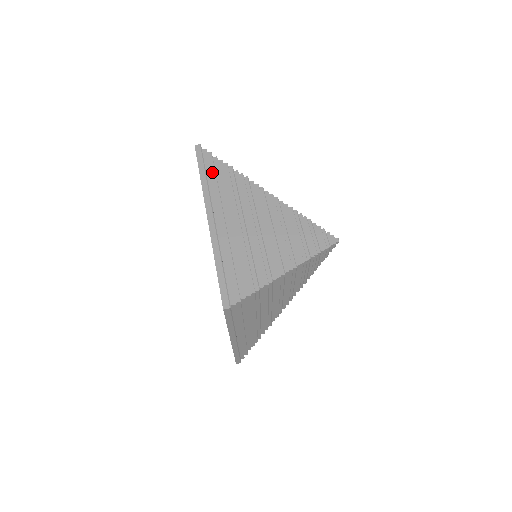
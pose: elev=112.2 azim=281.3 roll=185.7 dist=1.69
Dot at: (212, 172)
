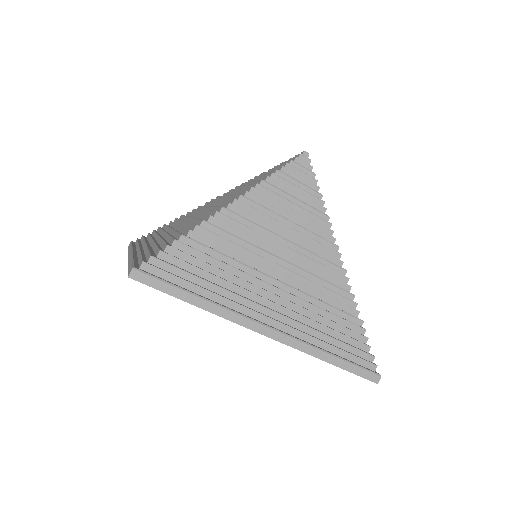
Dot at: (188, 279)
